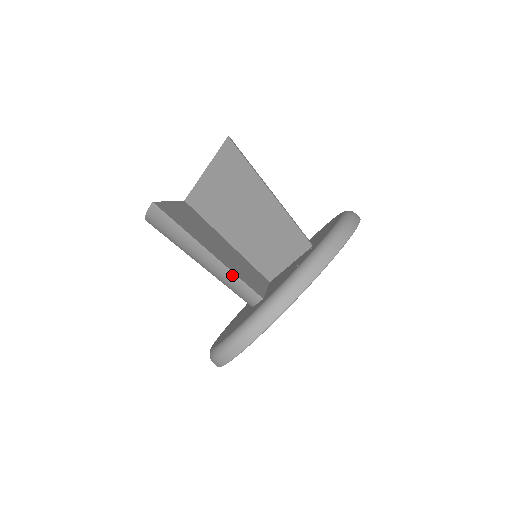
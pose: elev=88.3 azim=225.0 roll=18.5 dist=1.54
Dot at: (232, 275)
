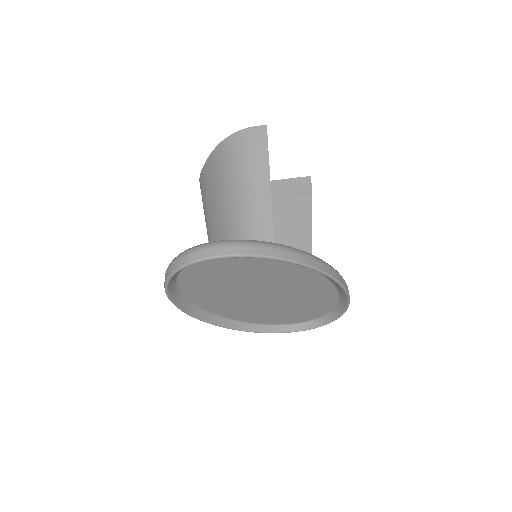
Dot at: (269, 221)
